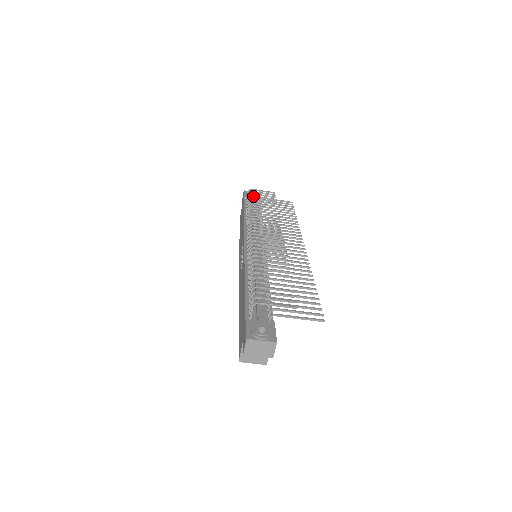
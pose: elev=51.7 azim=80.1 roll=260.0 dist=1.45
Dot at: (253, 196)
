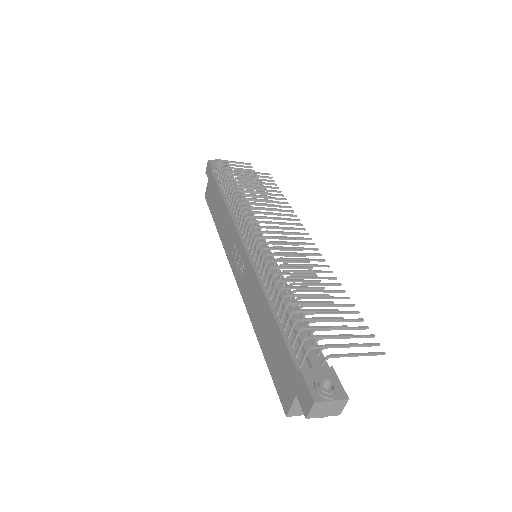
Dot at: (229, 171)
